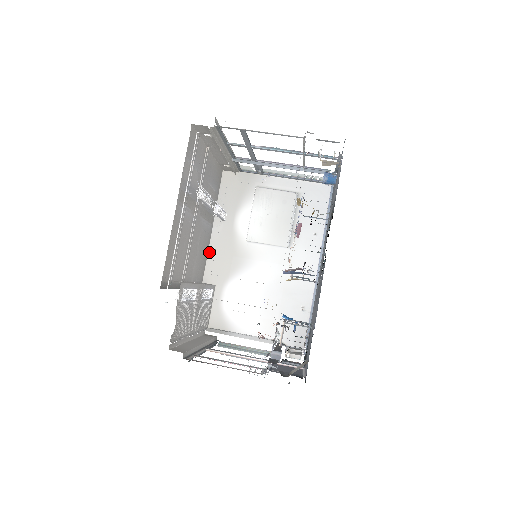
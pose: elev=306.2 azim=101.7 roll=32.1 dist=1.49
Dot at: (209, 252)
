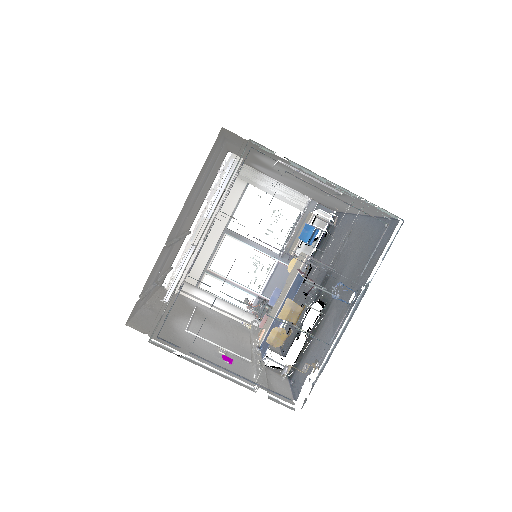
Dot at: occluded
